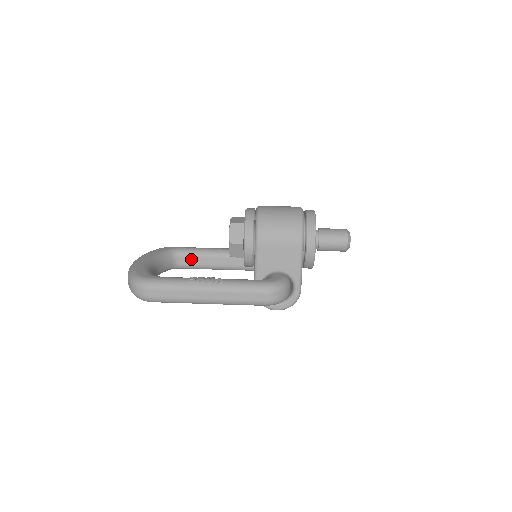
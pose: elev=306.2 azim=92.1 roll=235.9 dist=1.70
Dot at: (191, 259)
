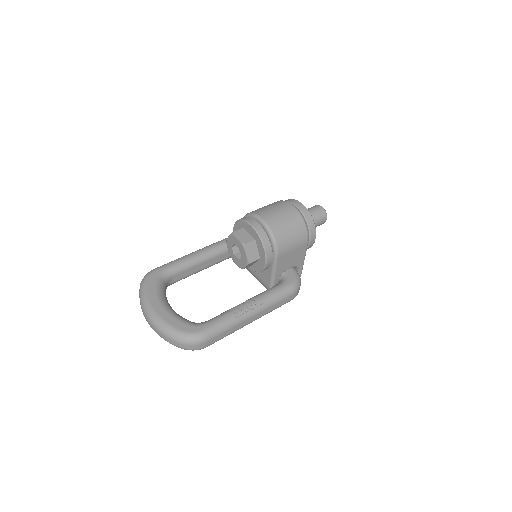
Dot at: (180, 274)
